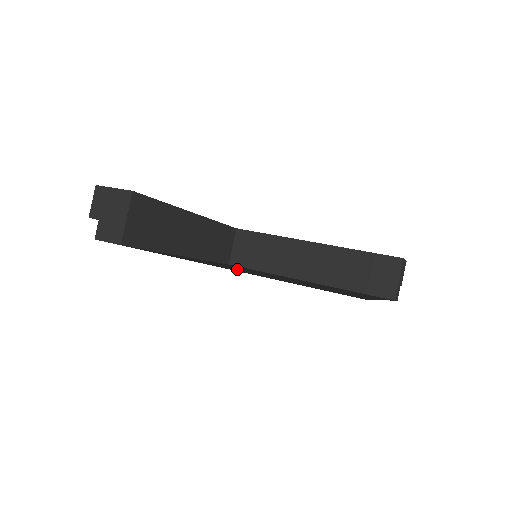
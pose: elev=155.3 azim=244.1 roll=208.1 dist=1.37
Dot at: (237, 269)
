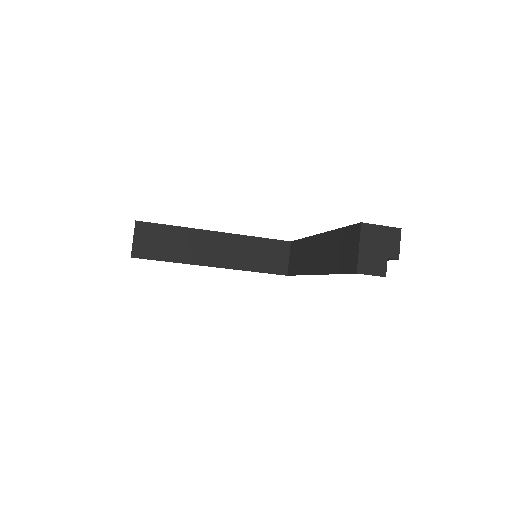
Dot at: occluded
